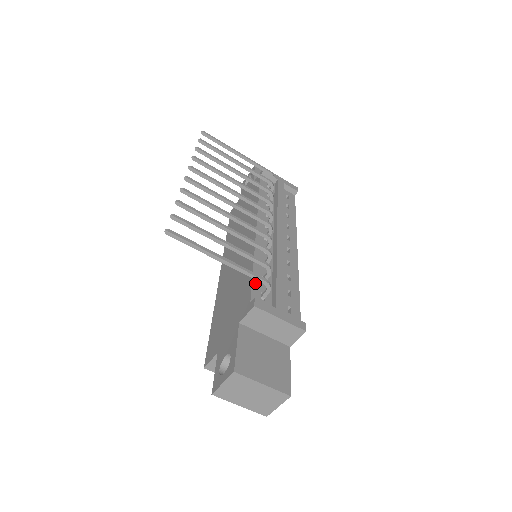
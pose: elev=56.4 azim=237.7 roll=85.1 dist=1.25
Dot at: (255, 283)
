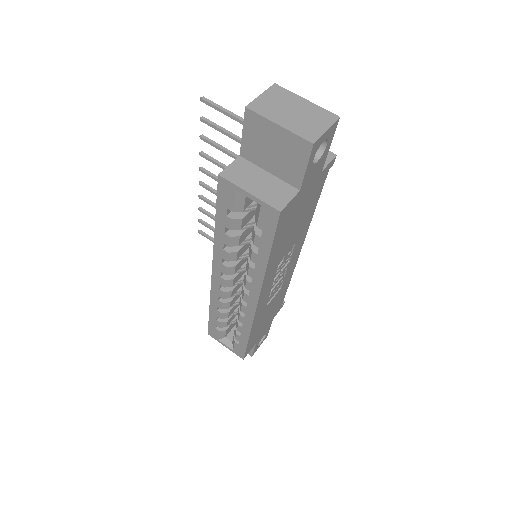
Dot at: occluded
